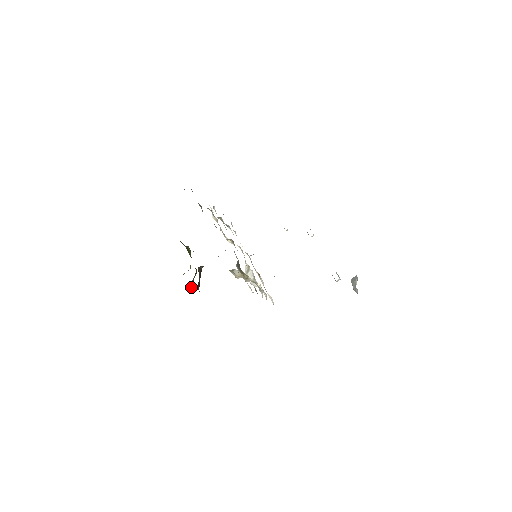
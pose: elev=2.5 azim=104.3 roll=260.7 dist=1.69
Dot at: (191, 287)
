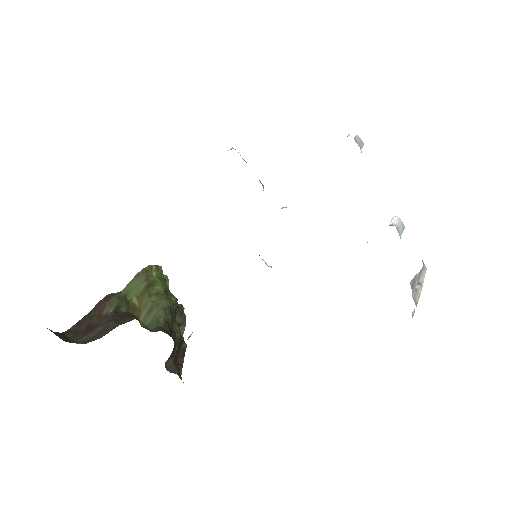
Dot at: (176, 316)
